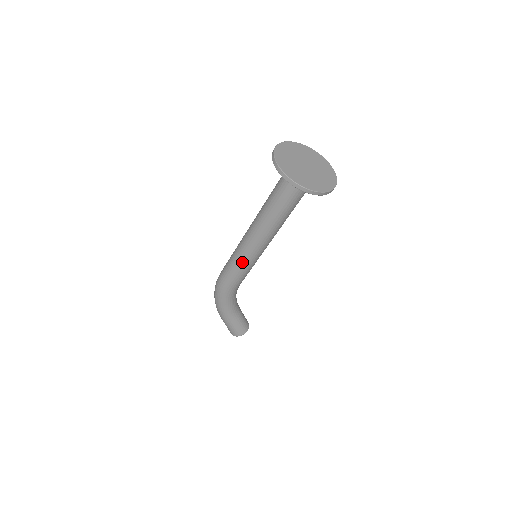
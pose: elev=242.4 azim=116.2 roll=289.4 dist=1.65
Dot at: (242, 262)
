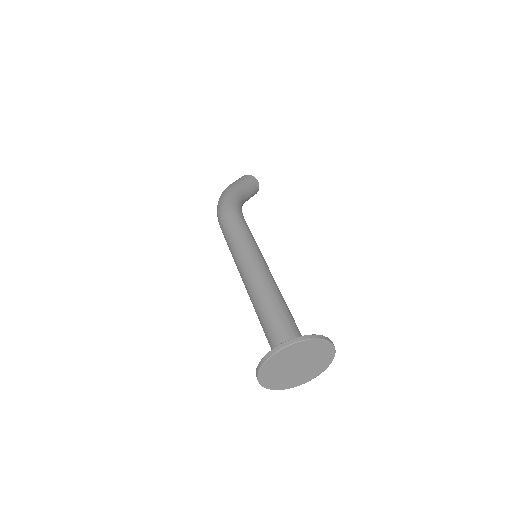
Dot at: occluded
